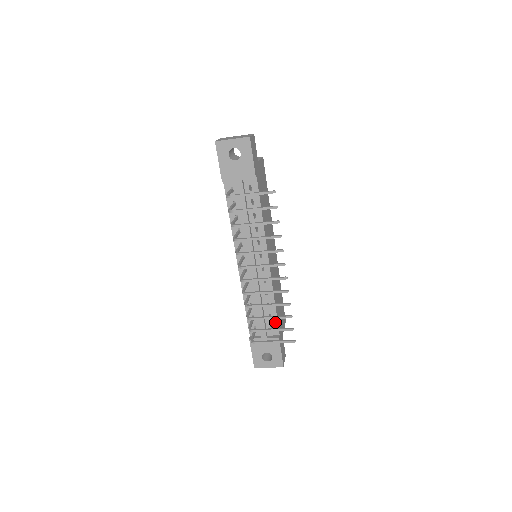
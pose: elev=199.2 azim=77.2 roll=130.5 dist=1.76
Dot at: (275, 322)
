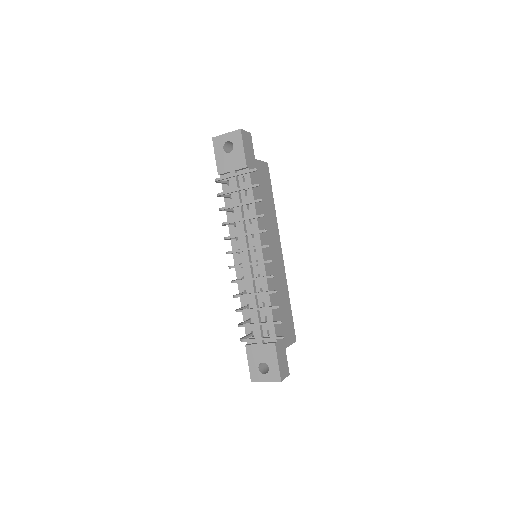
Dot at: (271, 325)
